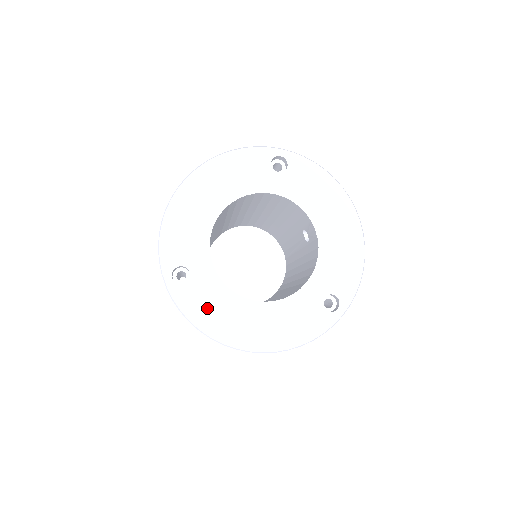
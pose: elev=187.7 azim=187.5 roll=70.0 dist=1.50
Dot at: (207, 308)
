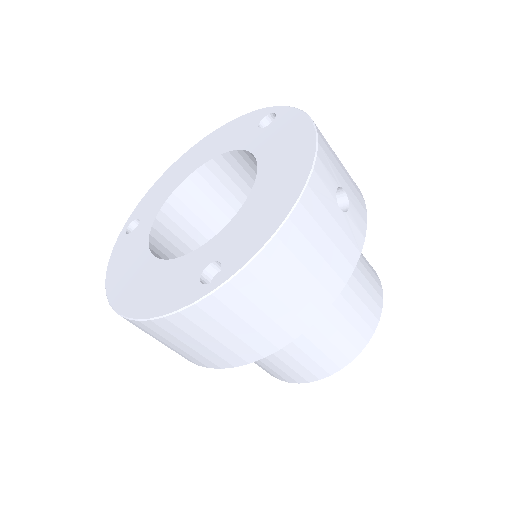
Dot at: (124, 258)
